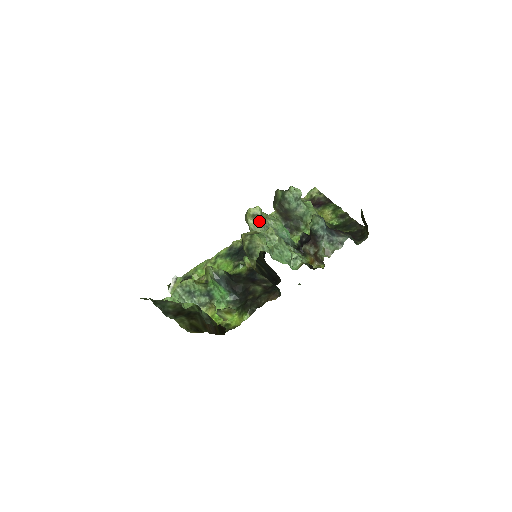
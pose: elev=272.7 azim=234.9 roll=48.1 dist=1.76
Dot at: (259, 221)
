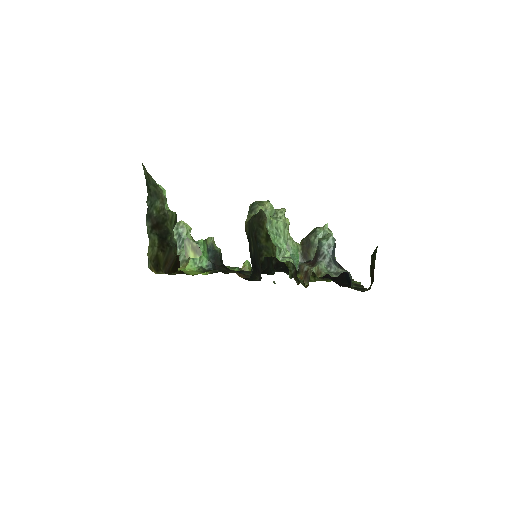
Dot at: occluded
